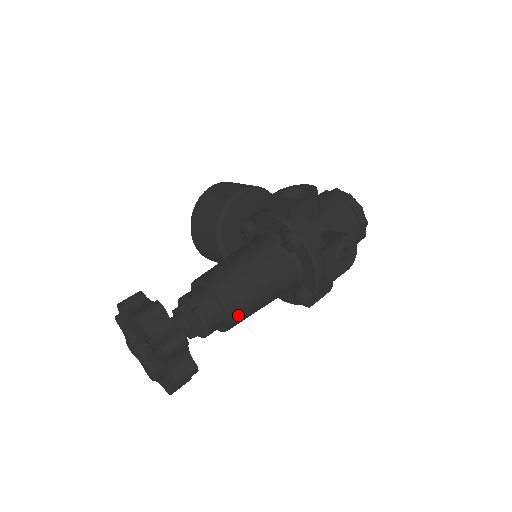
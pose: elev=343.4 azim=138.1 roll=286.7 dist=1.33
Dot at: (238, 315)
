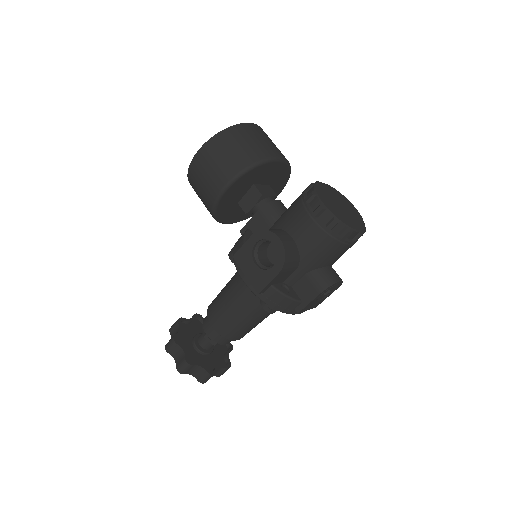
Dot at: occluded
